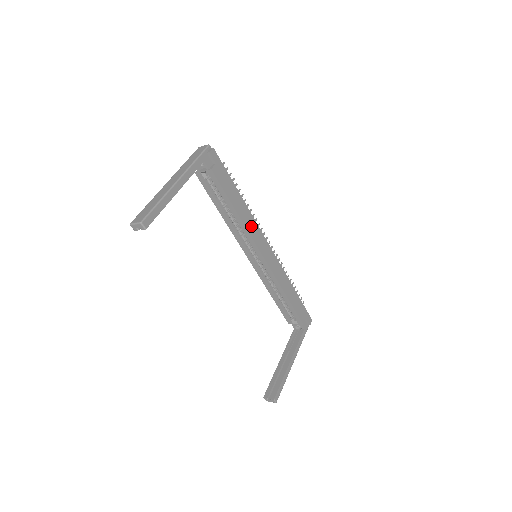
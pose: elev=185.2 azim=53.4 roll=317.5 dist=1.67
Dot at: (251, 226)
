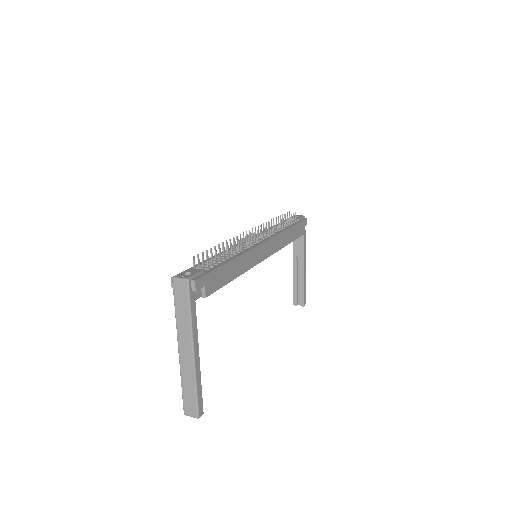
Dot at: (249, 261)
